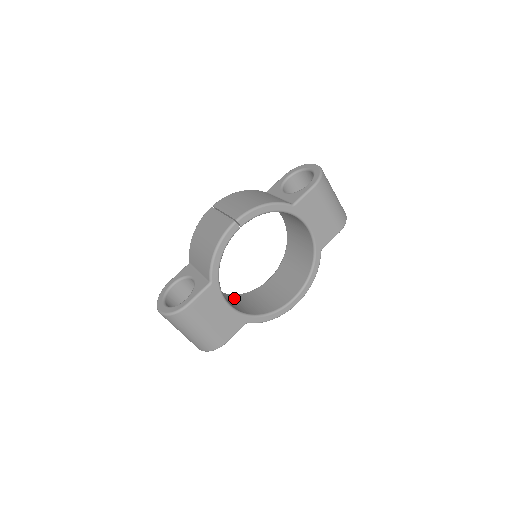
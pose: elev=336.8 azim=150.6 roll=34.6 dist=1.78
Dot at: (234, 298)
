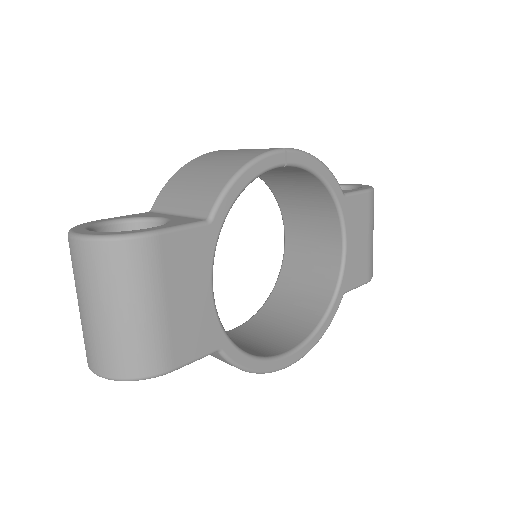
Dot at: occluded
